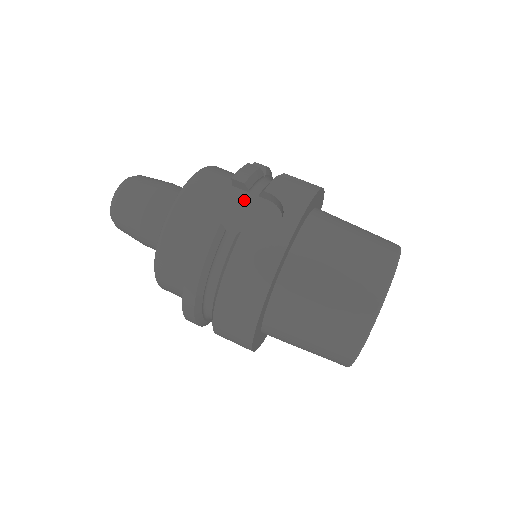
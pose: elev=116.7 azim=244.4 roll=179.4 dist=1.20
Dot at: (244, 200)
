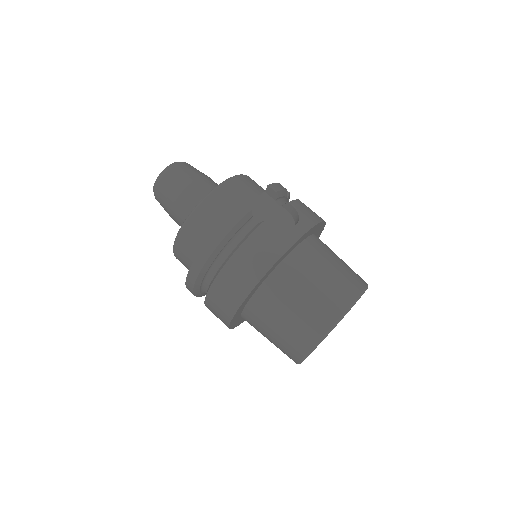
Dot at: (271, 204)
